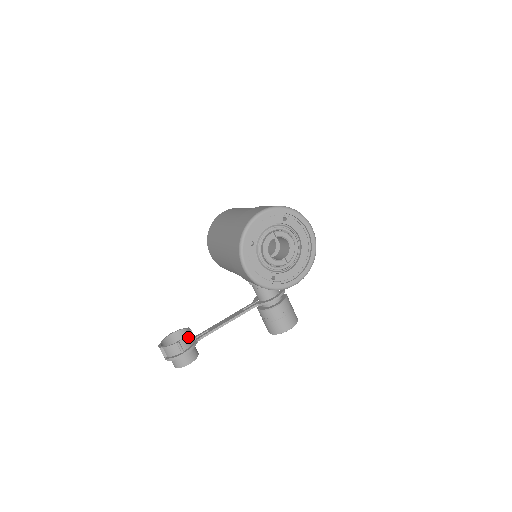
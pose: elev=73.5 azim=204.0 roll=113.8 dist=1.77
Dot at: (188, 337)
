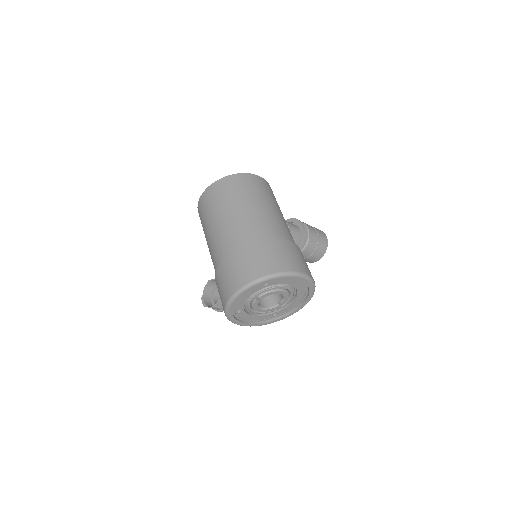
Dot at: occluded
